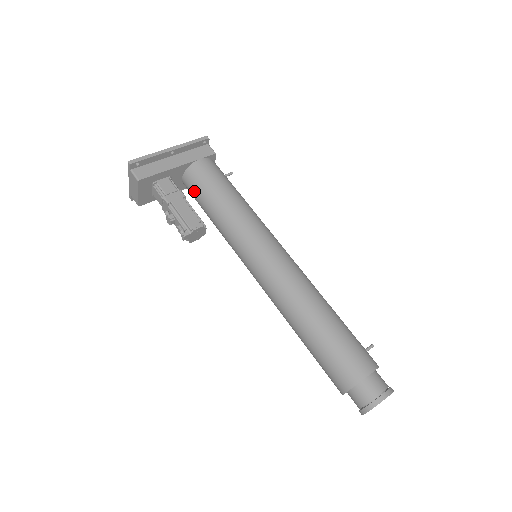
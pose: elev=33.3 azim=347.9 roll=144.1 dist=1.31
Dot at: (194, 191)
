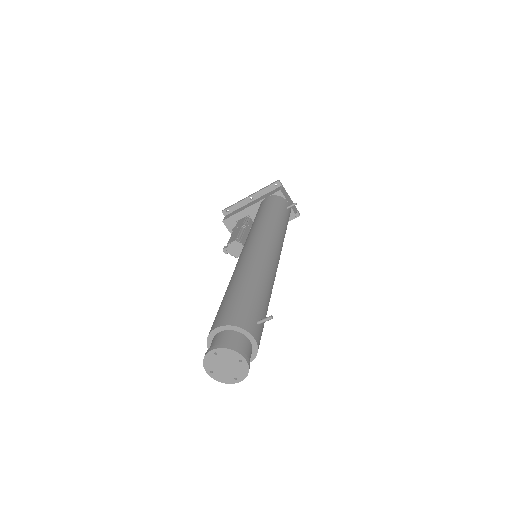
Dot at: occluded
